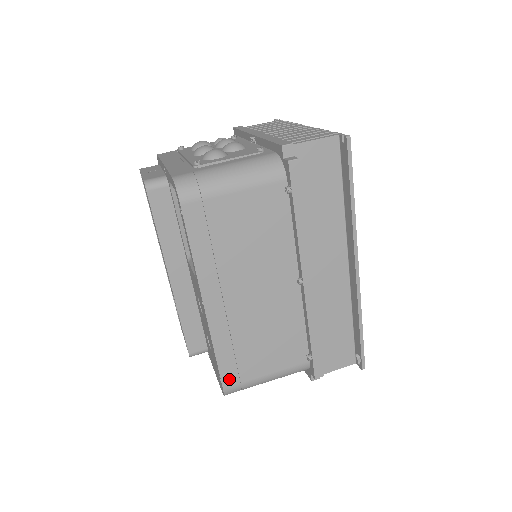
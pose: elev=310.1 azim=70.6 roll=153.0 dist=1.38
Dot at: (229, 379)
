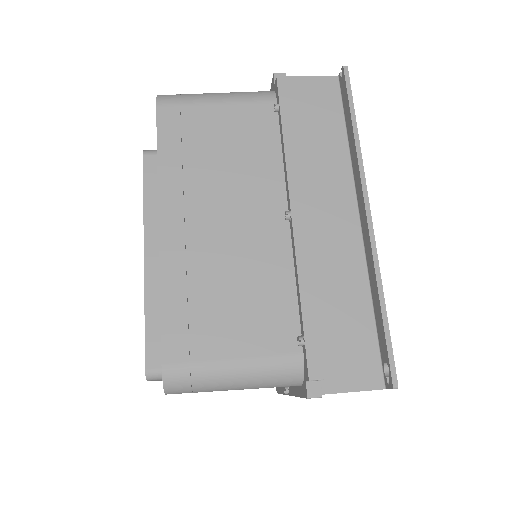
Dot at: (174, 349)
